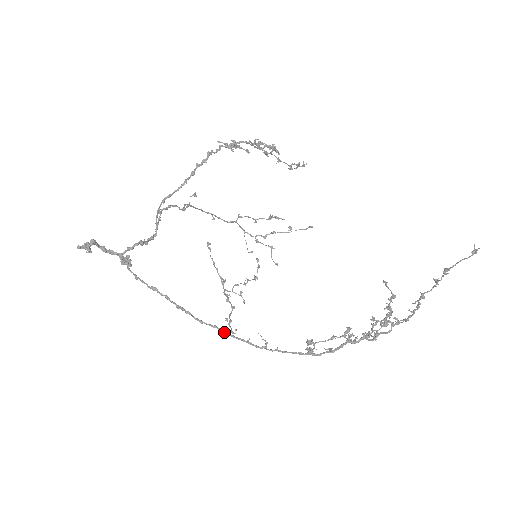
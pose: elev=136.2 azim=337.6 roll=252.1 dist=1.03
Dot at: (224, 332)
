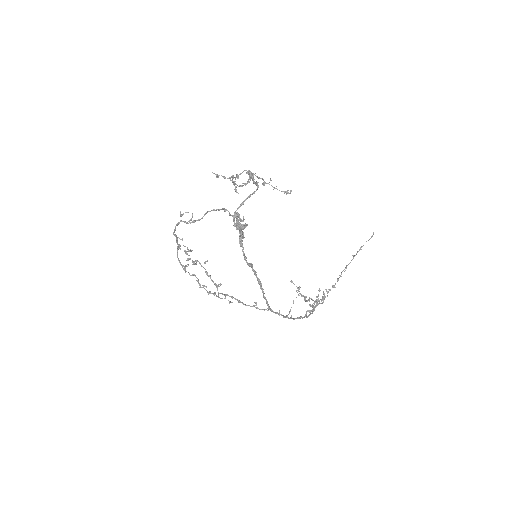
Dot at: (269, 307)
